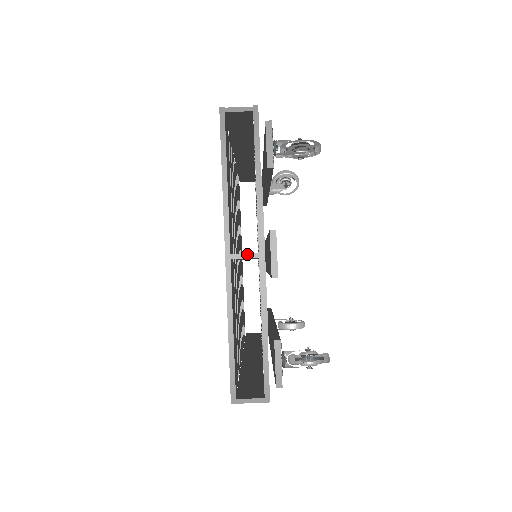
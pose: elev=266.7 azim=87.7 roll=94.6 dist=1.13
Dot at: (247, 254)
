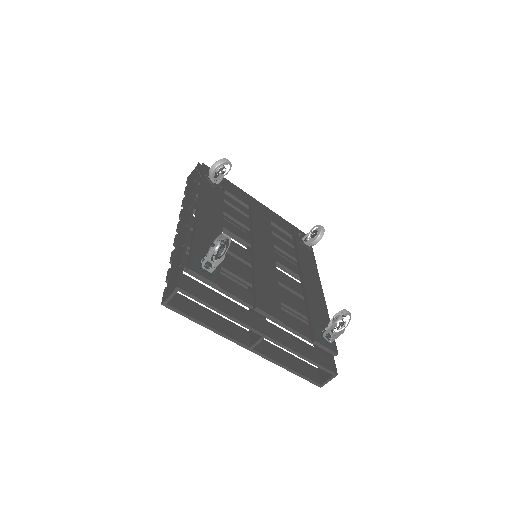
Dot at: (257, 341)
